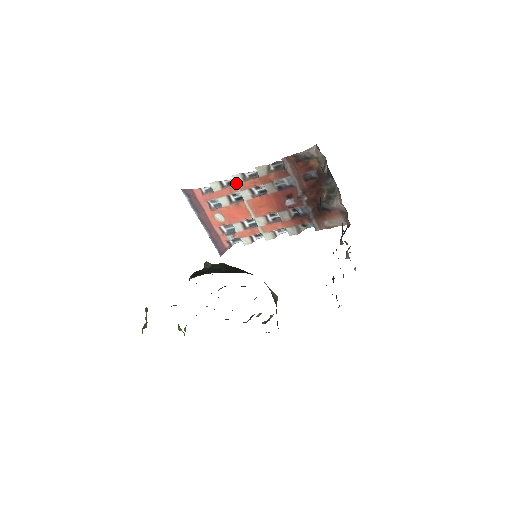
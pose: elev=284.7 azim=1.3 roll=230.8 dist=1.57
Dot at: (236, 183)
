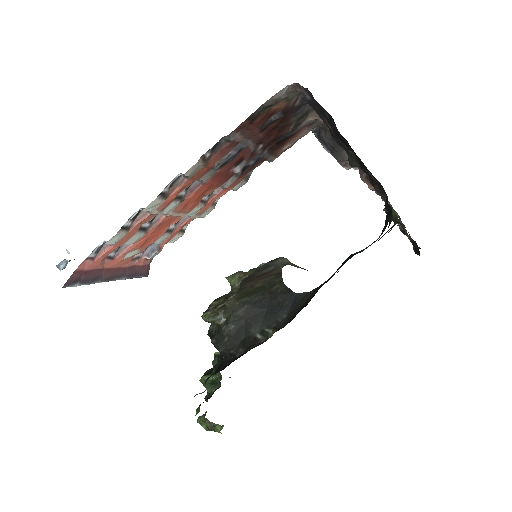
Dot at: (152, 211)
